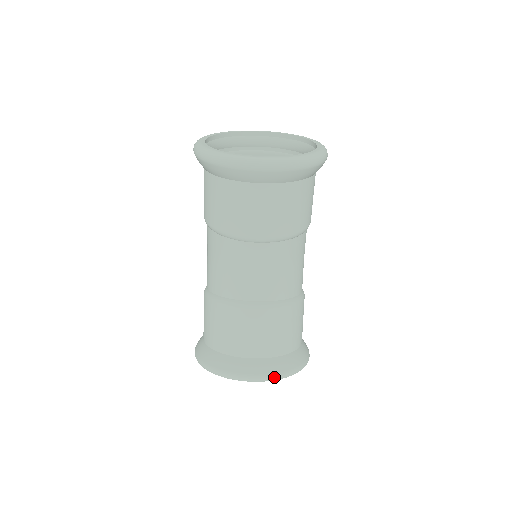
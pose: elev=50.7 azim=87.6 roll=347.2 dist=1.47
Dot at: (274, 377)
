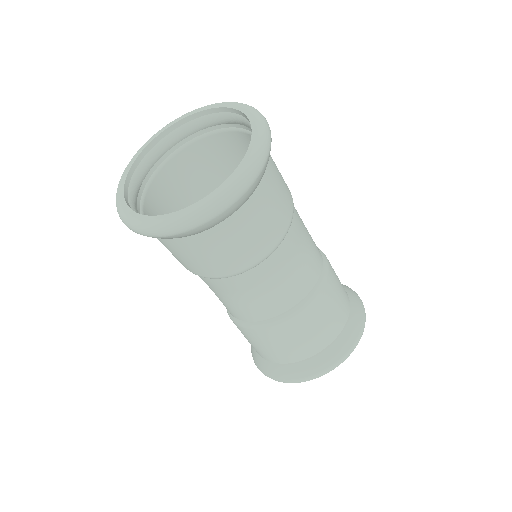
Dot at: (344, 359)
